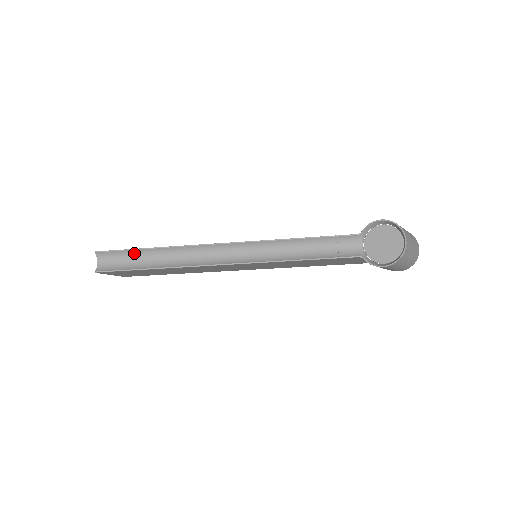
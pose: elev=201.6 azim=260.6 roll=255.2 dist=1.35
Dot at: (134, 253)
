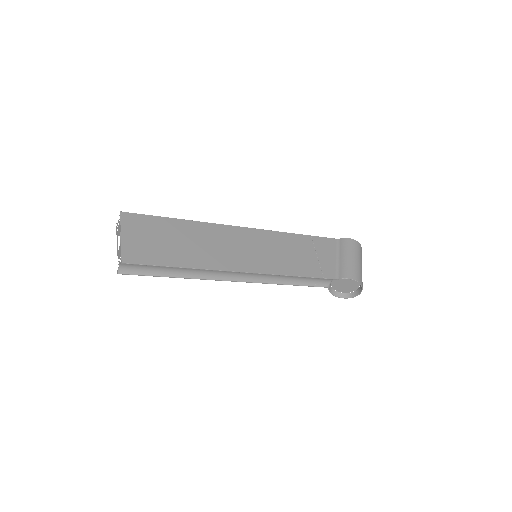
Dot at: (161, 266)
